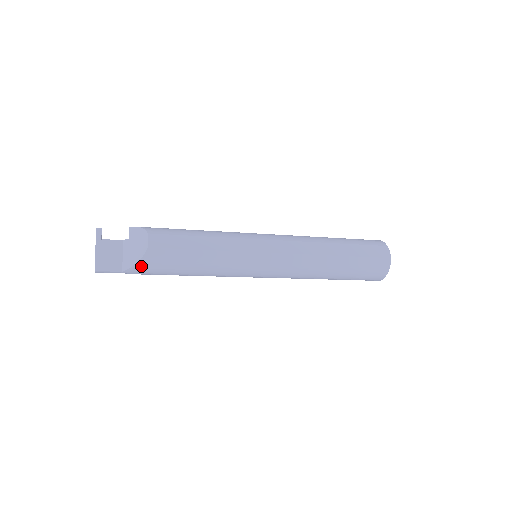
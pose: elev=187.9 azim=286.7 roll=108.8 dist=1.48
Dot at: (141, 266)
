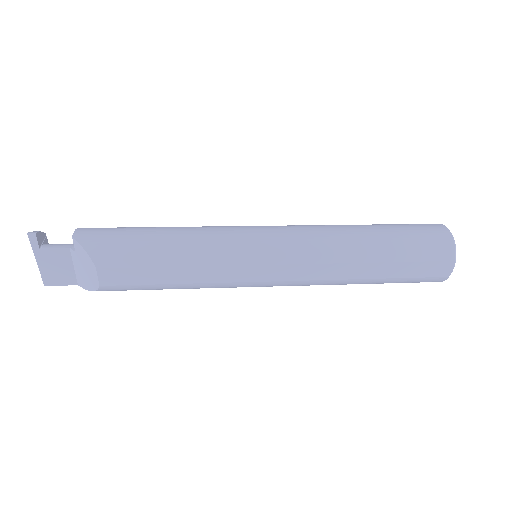
Dot at: occluded
